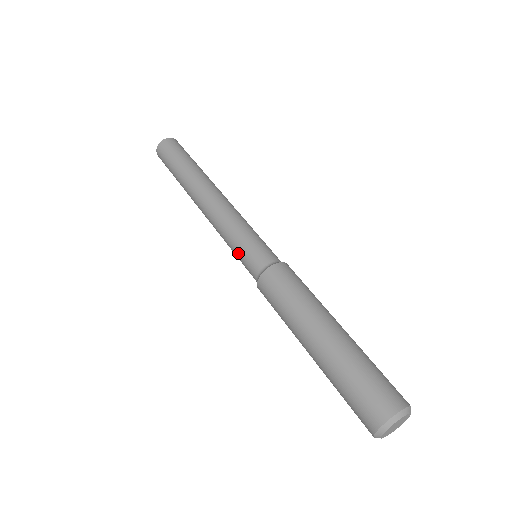
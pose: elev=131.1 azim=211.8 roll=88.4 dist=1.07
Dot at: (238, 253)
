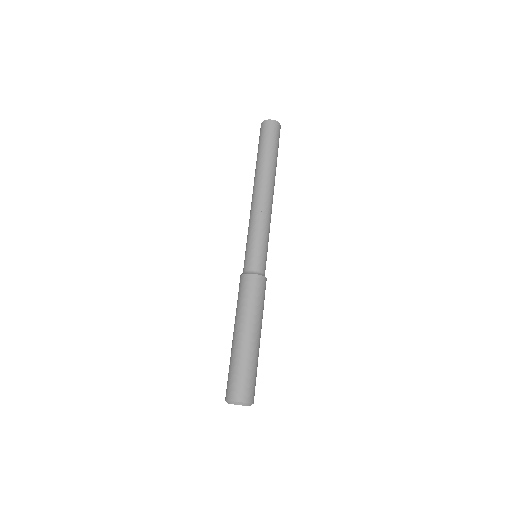
Dot at: occluded
